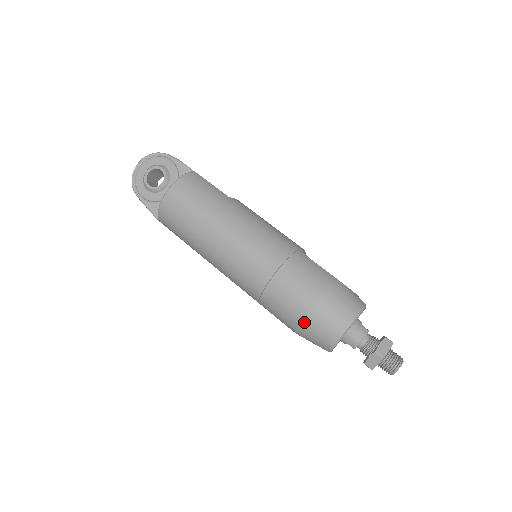
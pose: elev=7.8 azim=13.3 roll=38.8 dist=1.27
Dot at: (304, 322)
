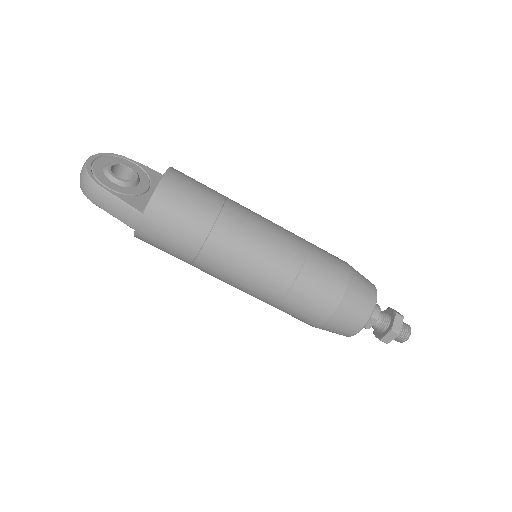
Dot at: (348, 289)
